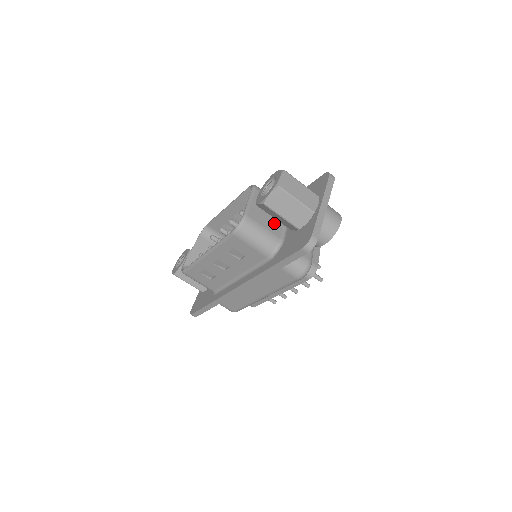
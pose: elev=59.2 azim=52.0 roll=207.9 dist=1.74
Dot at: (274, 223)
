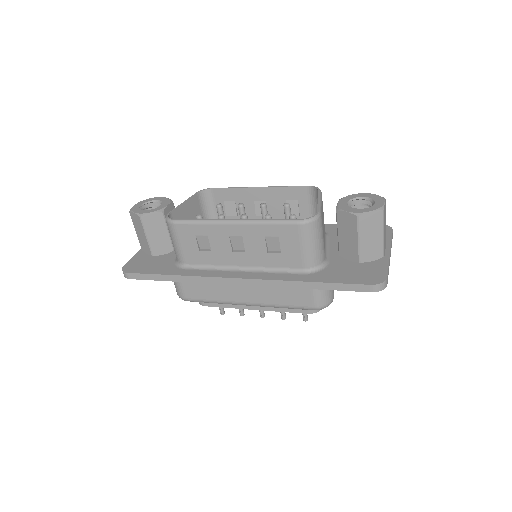
Dot at: (324, 239)
